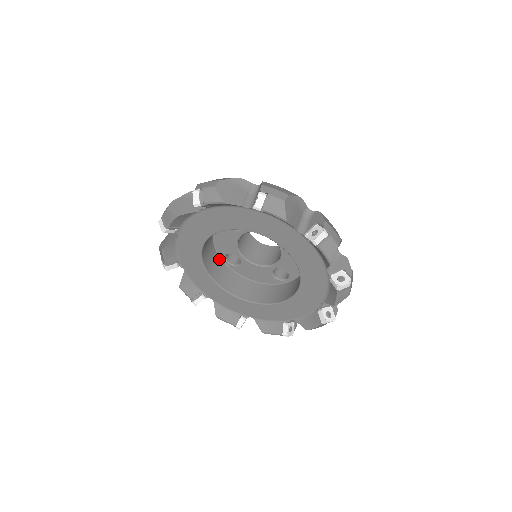
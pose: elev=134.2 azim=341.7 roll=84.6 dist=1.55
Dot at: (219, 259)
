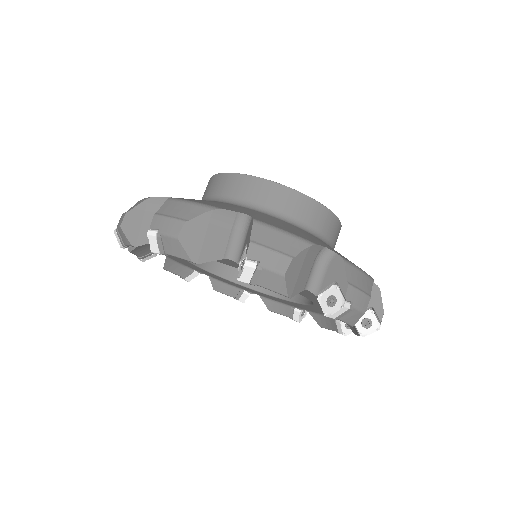
Dot at: occluded
